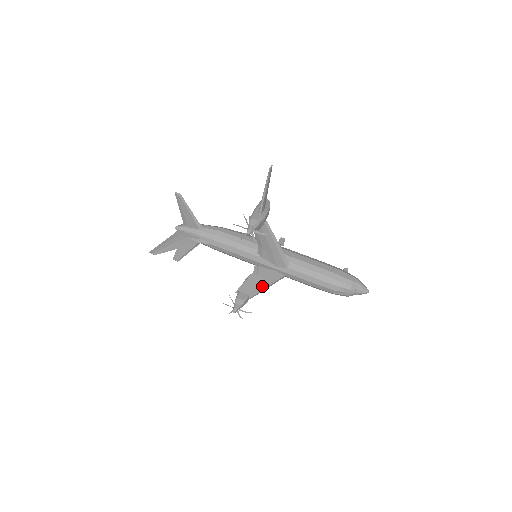
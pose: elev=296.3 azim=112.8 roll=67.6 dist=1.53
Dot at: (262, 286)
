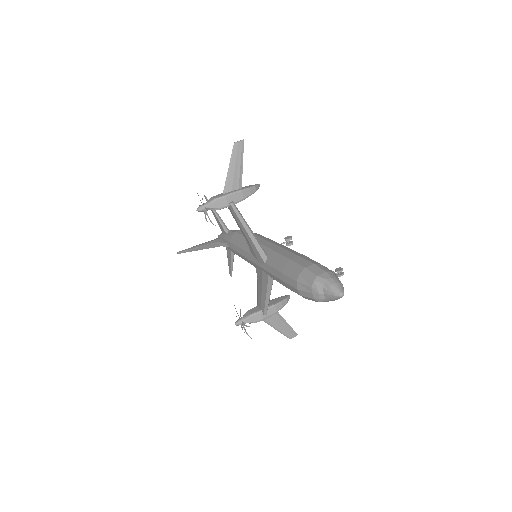
Dot at: (263, 295)
